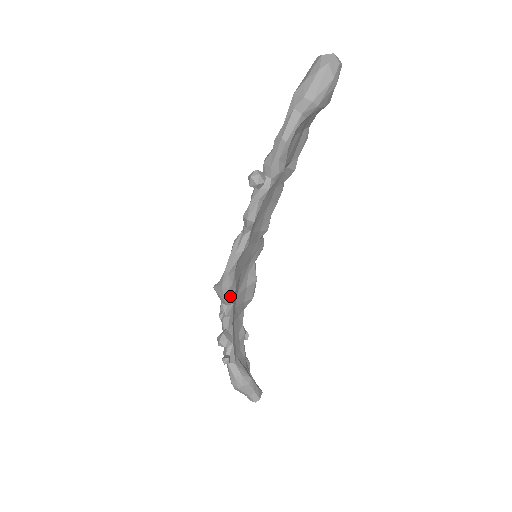
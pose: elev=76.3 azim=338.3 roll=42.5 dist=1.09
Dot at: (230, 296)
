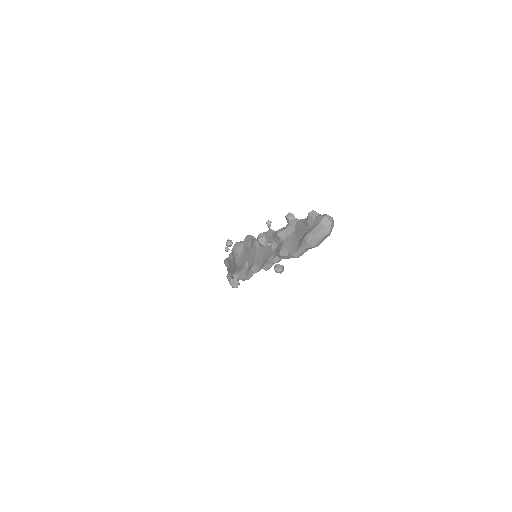
Dot at: occluded
